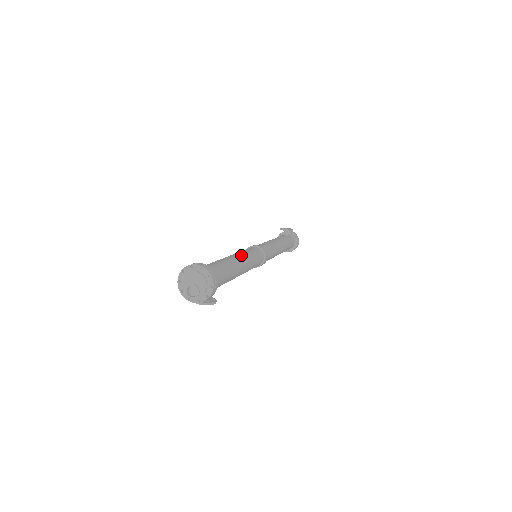
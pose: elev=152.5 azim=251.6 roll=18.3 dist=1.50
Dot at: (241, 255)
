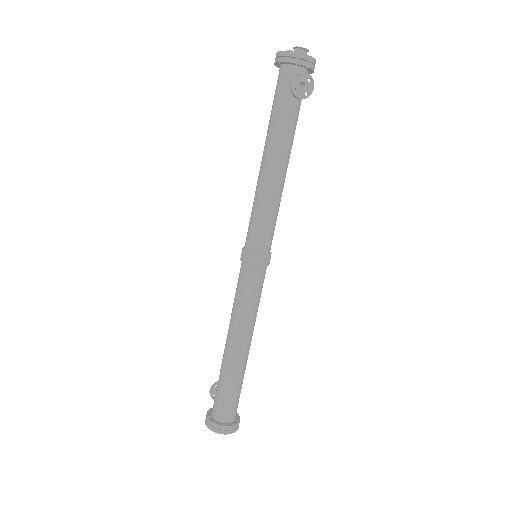
Dot at: occluded
